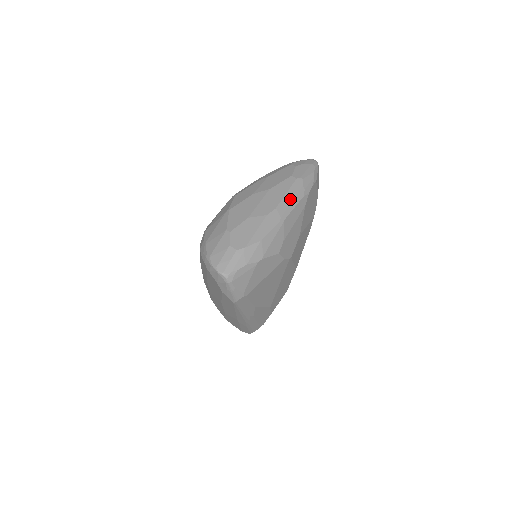
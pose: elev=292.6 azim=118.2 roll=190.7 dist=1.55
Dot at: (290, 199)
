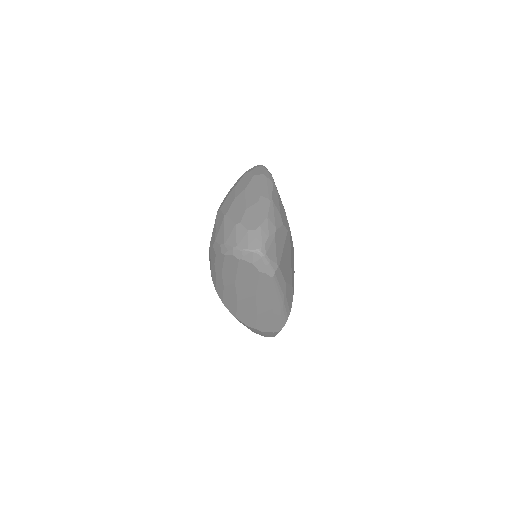
Dot at: (265, 187)
